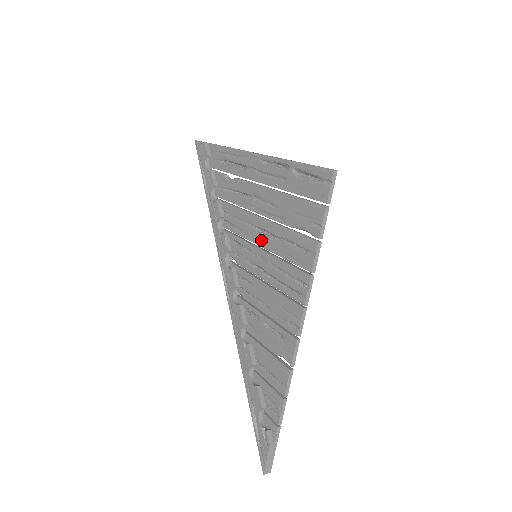
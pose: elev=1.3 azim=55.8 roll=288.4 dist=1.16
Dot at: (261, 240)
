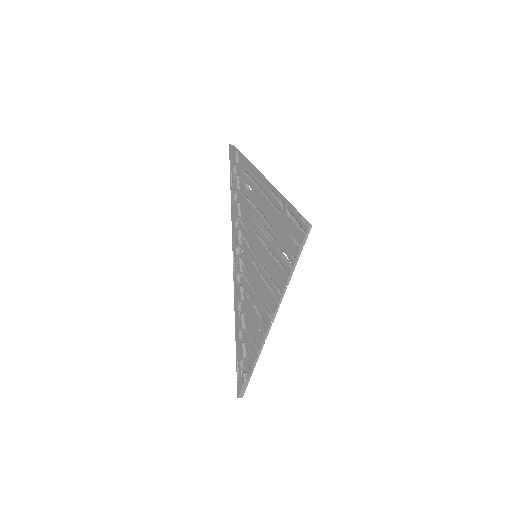
Dot at: (260, 247)
